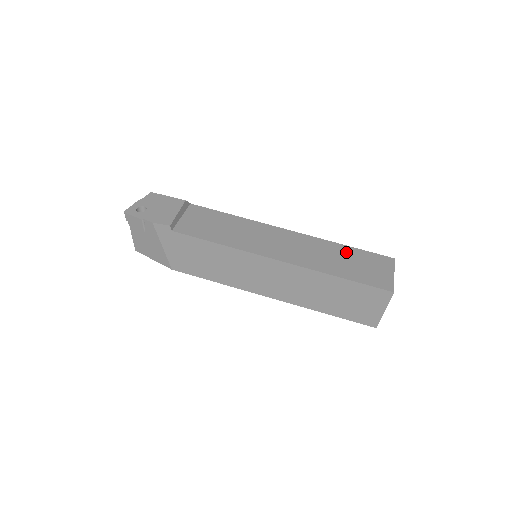
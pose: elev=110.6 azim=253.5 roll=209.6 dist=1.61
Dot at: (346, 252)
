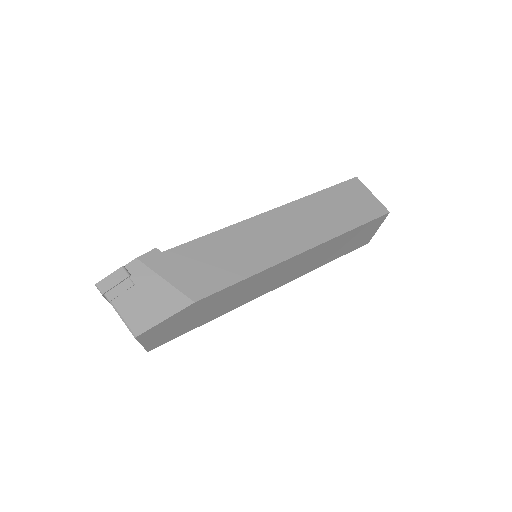
Dot at: occluded
